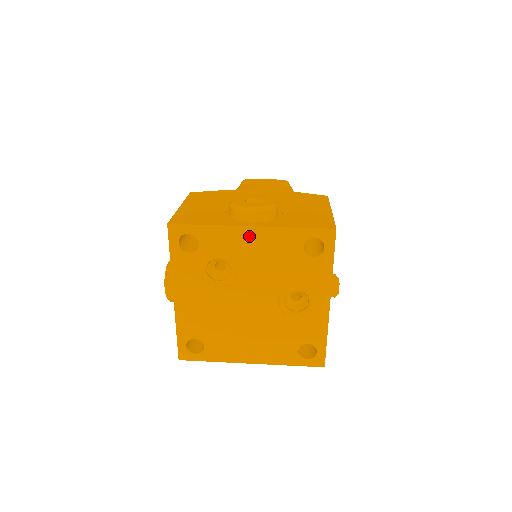
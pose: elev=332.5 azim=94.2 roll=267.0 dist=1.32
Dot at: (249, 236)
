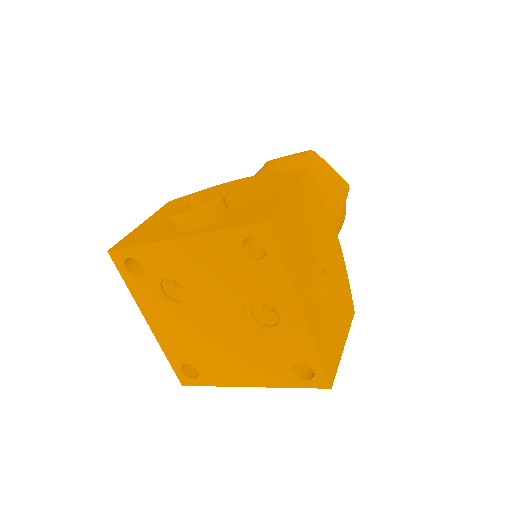
Dot at: (183, 249)
